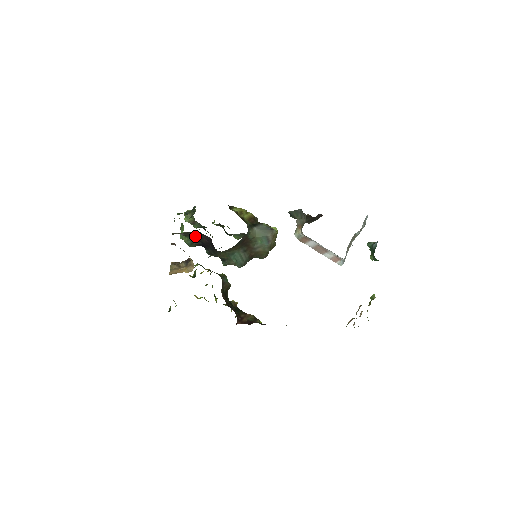
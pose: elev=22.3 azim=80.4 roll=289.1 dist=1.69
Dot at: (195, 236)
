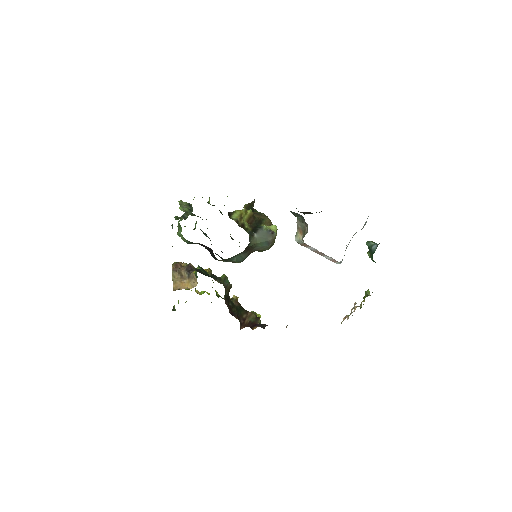
Dot at: occluded
